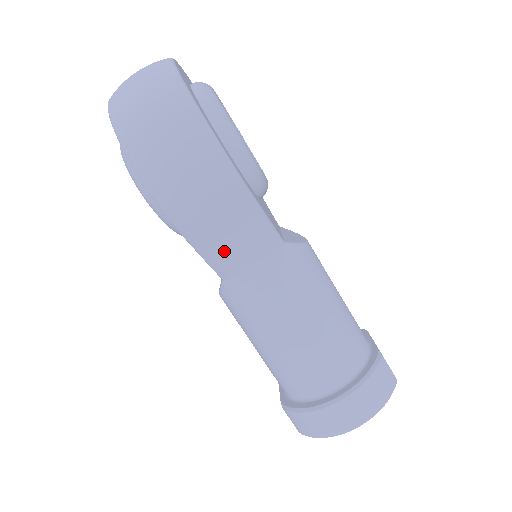
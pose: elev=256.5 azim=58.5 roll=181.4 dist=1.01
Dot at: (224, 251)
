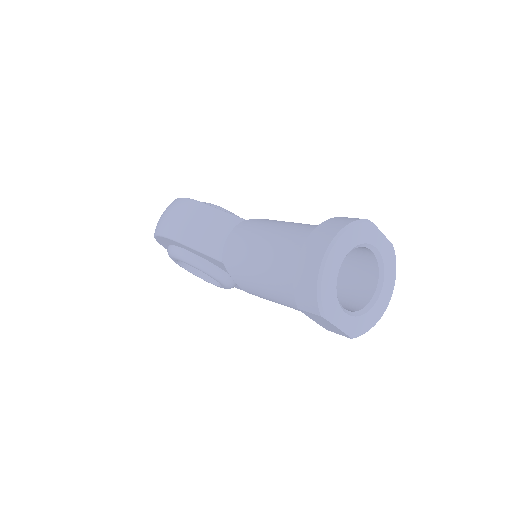
Dot at: (206, 237)
